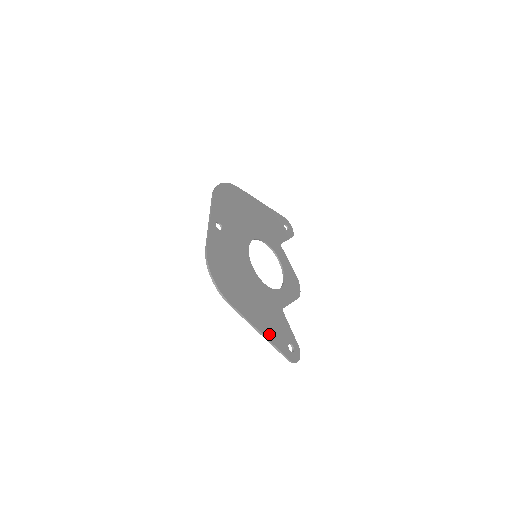
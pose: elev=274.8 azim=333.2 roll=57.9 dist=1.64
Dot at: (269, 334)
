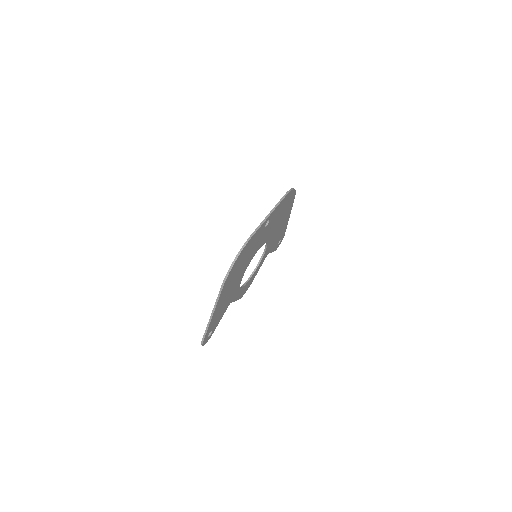
Dot at: (213, 319)
